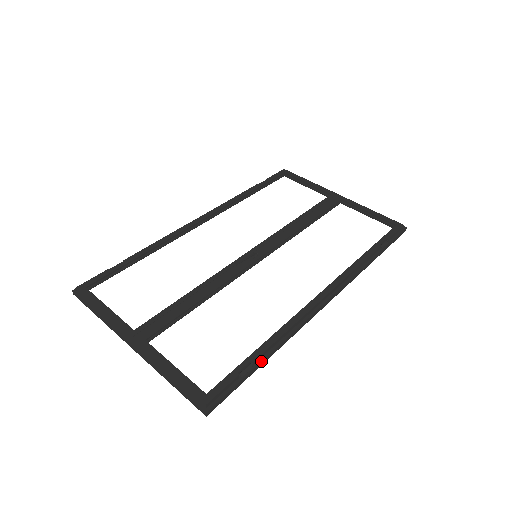
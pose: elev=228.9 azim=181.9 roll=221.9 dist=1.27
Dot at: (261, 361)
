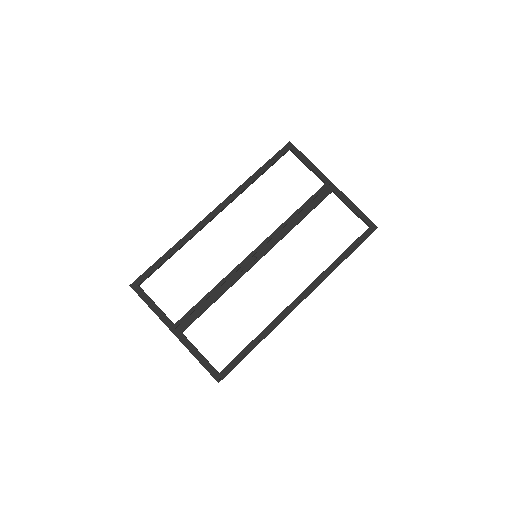
Dot at: occluded
